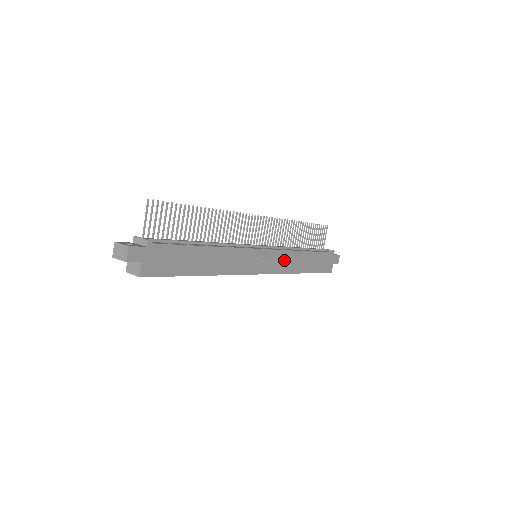
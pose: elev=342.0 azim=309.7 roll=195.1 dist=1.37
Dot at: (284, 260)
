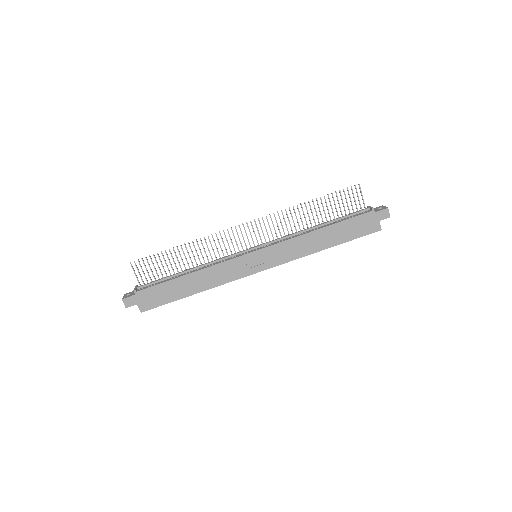
Dot at: (288, 249)
